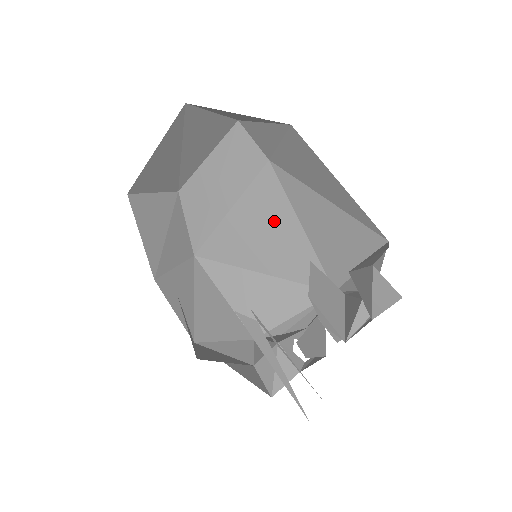
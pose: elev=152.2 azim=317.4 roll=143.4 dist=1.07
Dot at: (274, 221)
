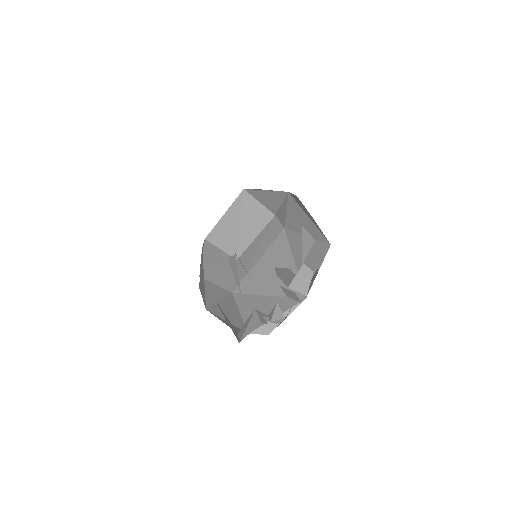
Dot at: (280, 261)
